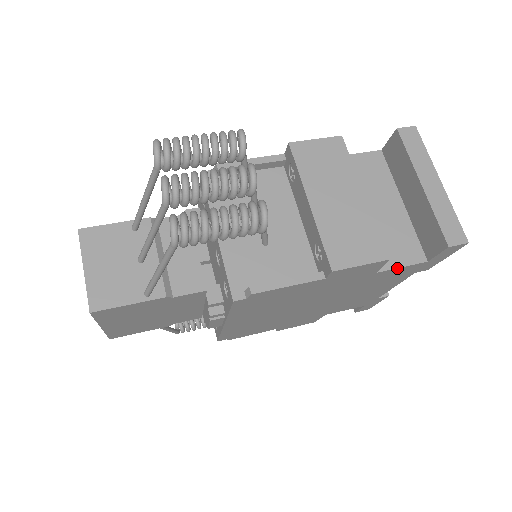
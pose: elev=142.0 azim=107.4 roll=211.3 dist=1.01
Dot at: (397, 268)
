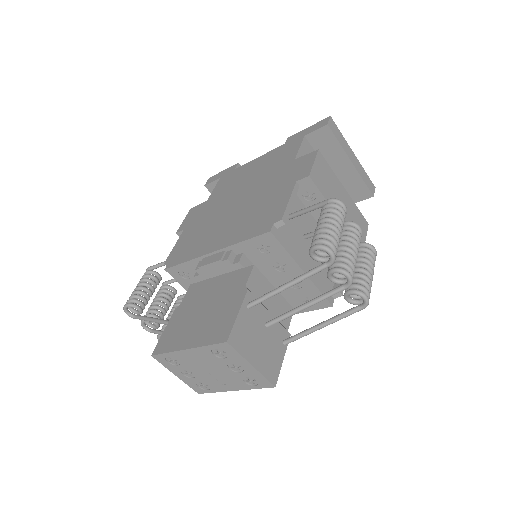
Dot at: occluded
